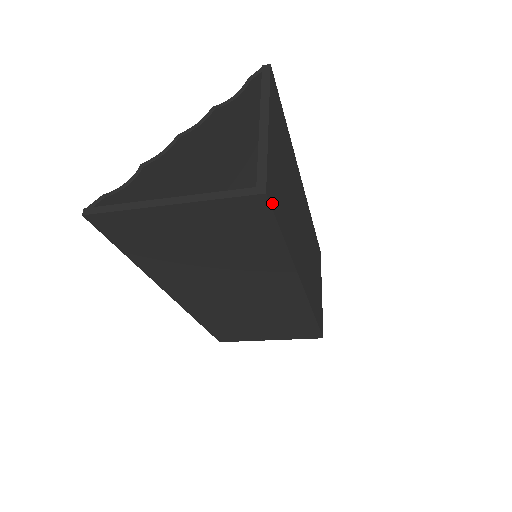
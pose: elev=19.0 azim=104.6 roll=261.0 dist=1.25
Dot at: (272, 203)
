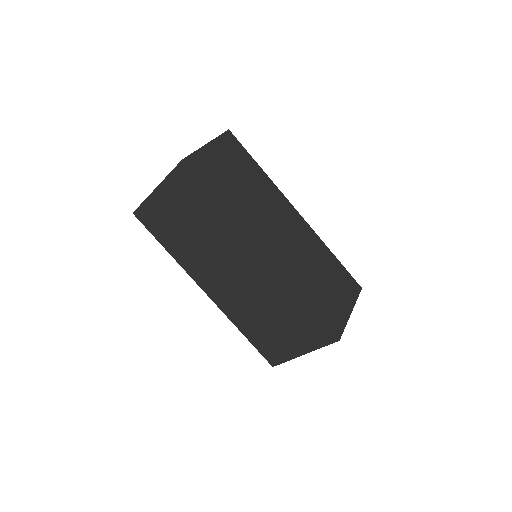
Dot at: (194, 170)
